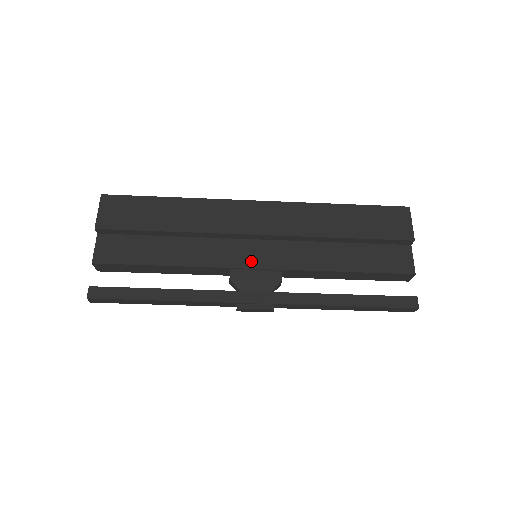
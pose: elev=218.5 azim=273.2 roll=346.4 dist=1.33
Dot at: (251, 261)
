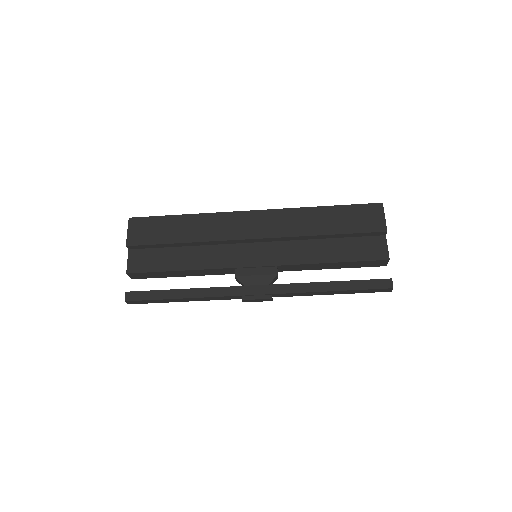
Dot at: (251, 261)
